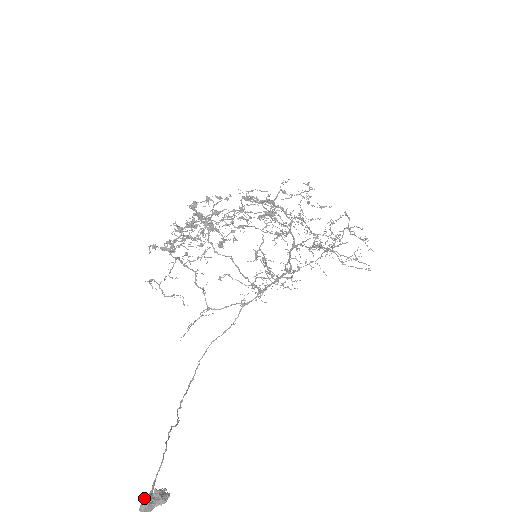
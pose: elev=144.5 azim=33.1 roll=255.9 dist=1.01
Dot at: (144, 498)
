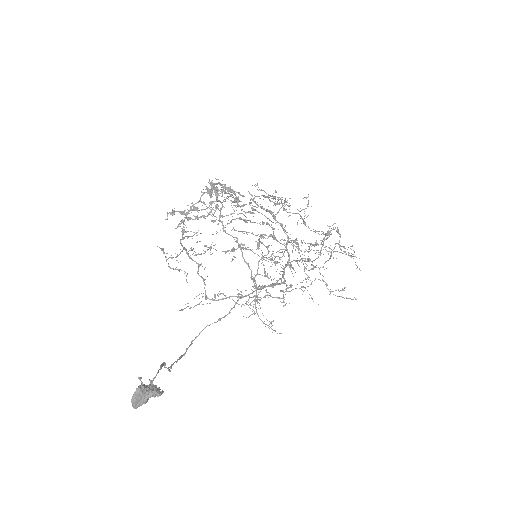
Dot at: (139, 385)
